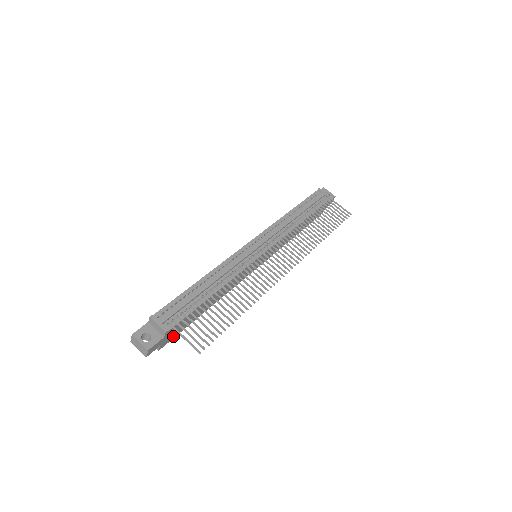
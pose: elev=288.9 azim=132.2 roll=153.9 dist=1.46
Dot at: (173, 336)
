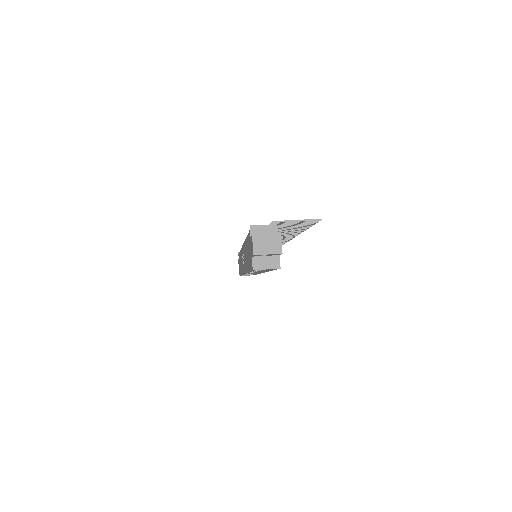
Dot at: occluded
